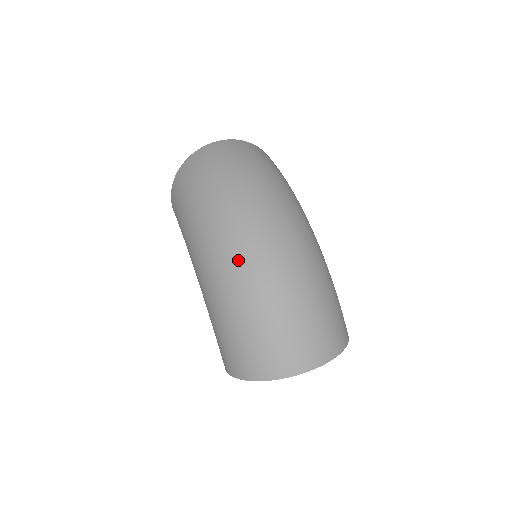
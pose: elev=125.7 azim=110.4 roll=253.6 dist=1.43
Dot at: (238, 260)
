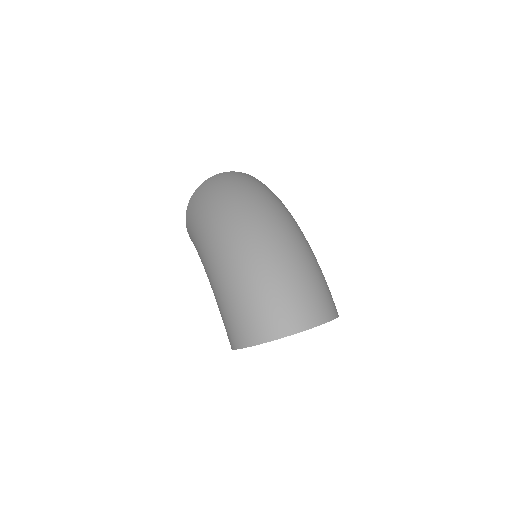
Dot at: (239, 244)
